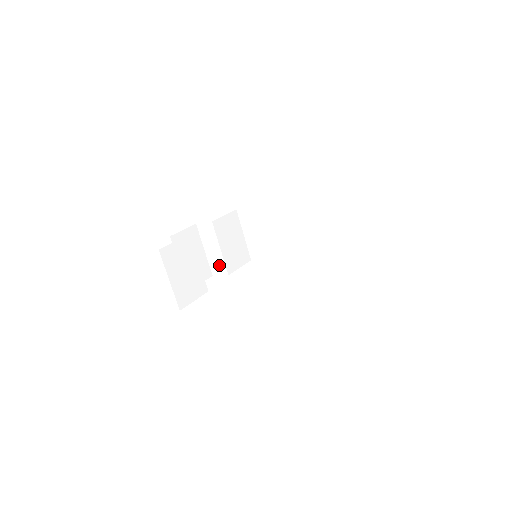
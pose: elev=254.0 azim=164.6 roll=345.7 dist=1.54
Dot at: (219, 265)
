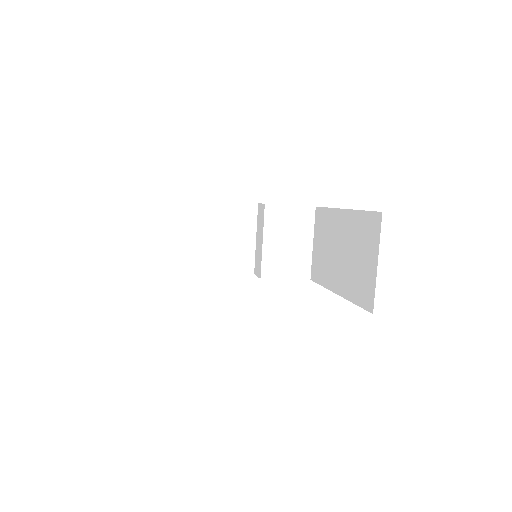
Dot at: (259, 262)
